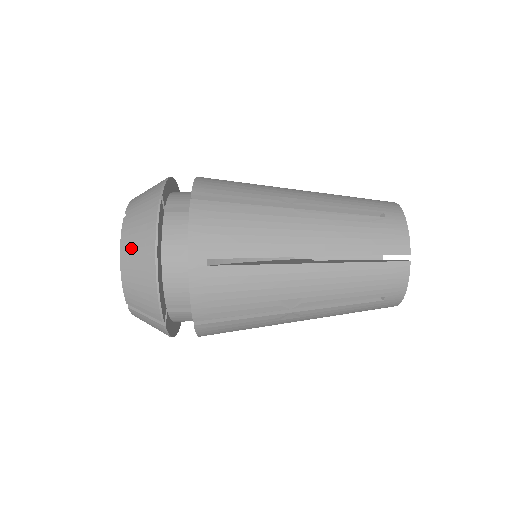
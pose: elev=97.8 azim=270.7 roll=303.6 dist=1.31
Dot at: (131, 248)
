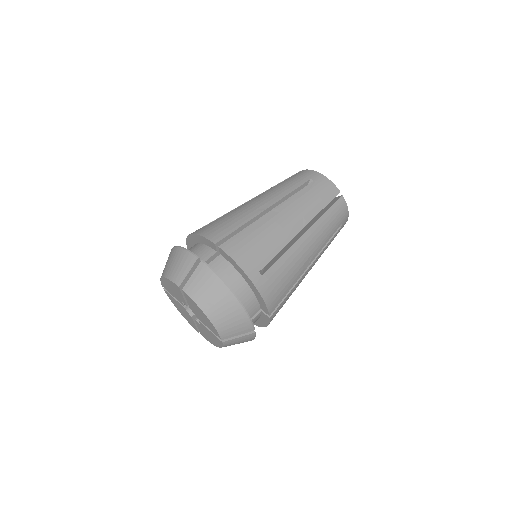
Dot at: (209, 302)
